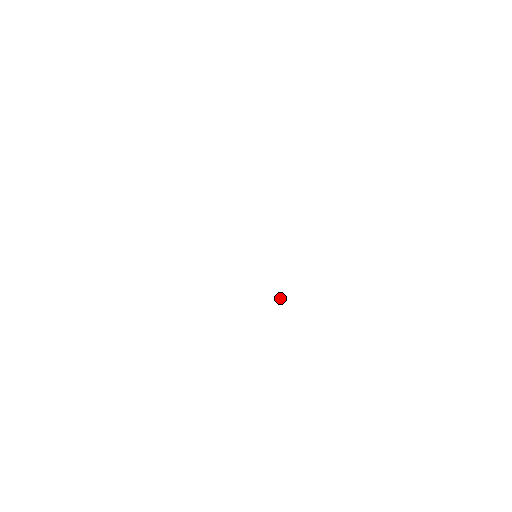
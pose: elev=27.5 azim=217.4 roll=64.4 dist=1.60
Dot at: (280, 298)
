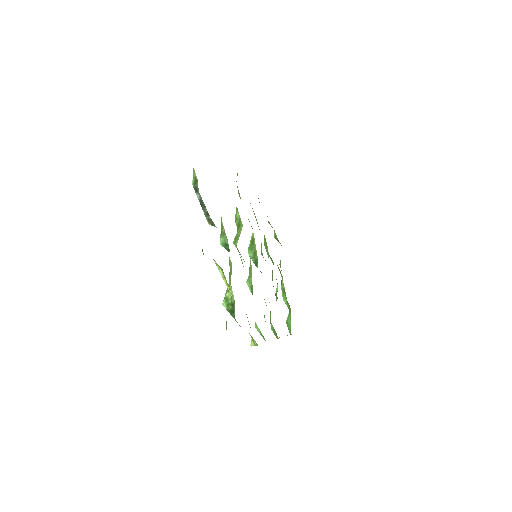
Dot at: occluded
